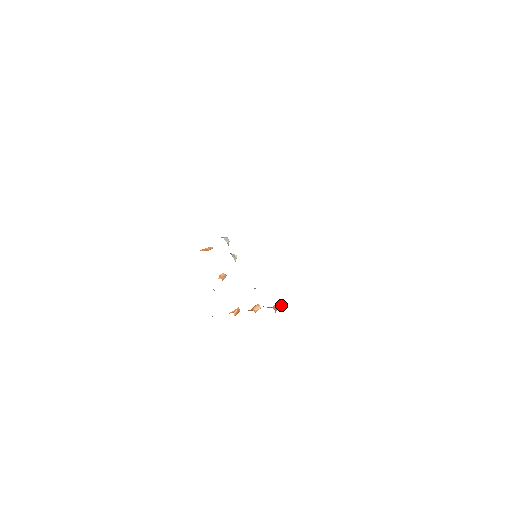
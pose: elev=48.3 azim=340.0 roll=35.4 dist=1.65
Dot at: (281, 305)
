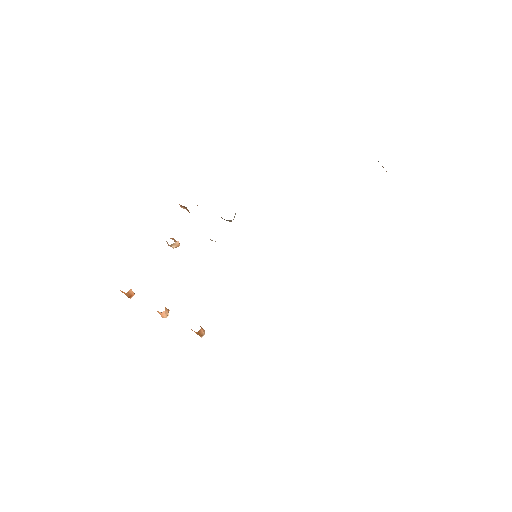
Dot at: (202, 335)
